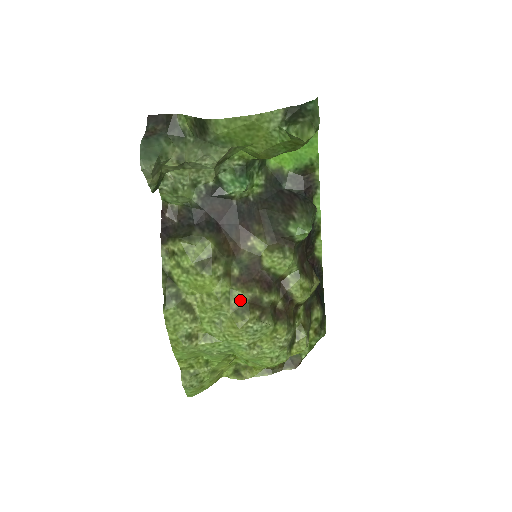
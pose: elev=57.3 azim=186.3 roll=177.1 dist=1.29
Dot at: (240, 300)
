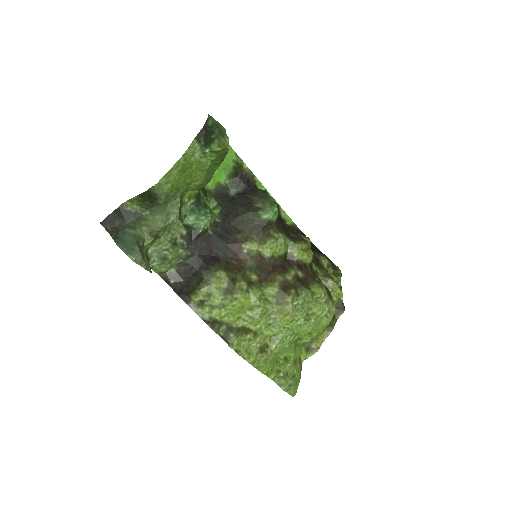
Dot at: (274, 293)
